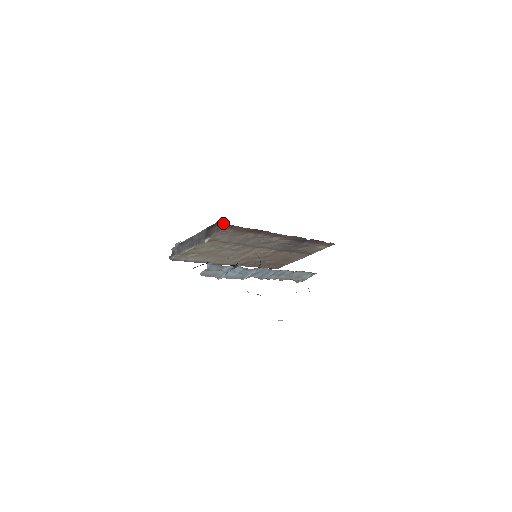
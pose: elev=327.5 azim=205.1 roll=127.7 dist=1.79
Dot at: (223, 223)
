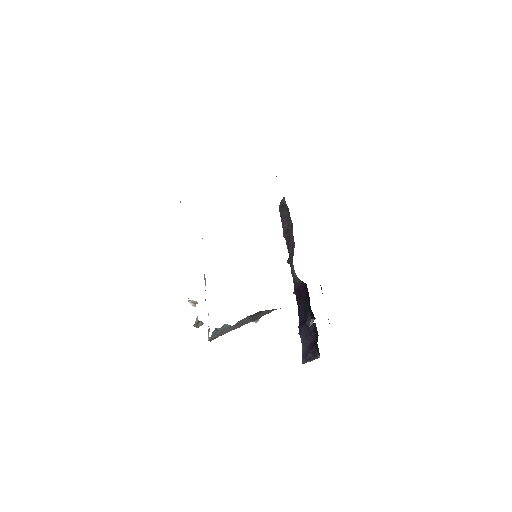
Dot at: occluded
